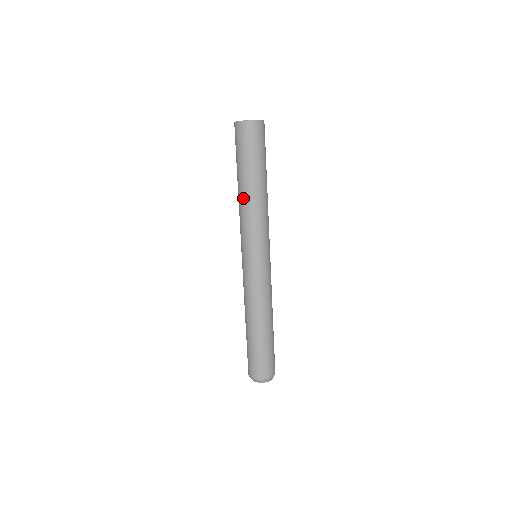
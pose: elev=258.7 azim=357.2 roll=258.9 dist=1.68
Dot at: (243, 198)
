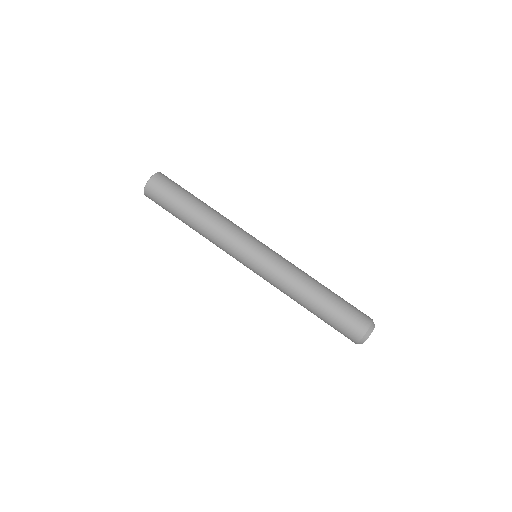
Dot at: (200, 230)
